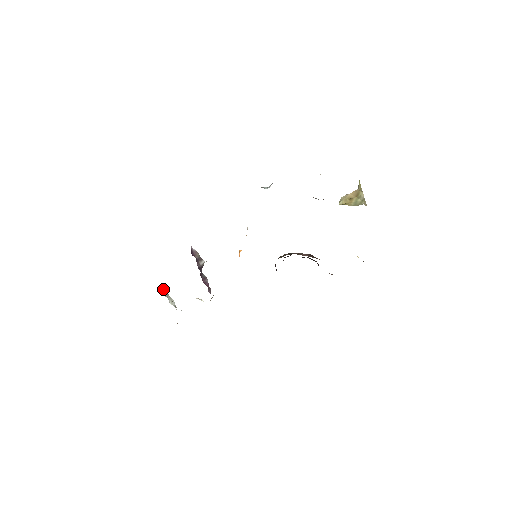
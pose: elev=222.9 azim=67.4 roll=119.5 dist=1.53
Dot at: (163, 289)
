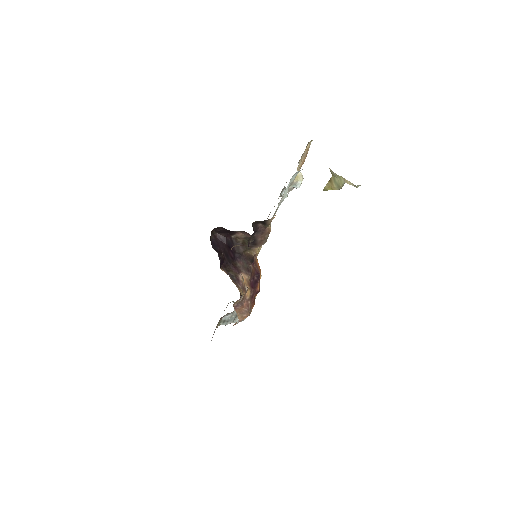
Dot at: occluded
